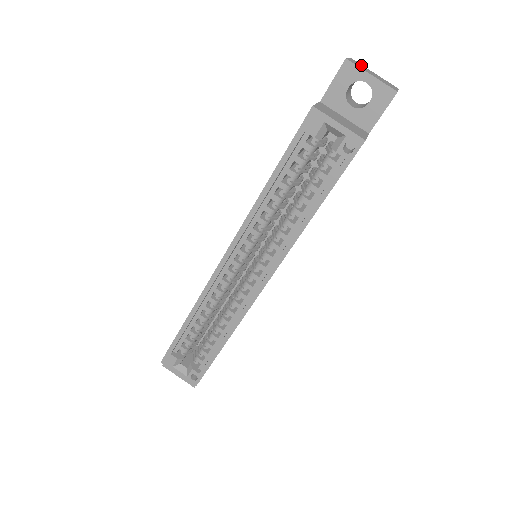
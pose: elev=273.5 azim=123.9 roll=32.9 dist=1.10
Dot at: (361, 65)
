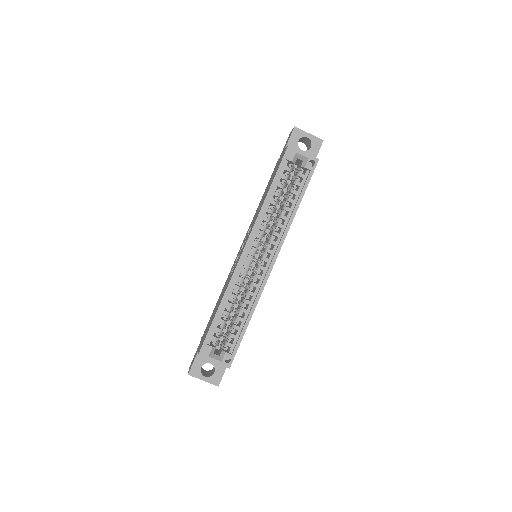
Dot at: occluded
